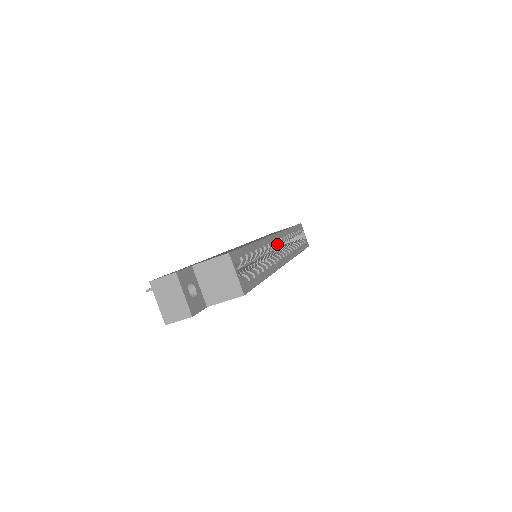
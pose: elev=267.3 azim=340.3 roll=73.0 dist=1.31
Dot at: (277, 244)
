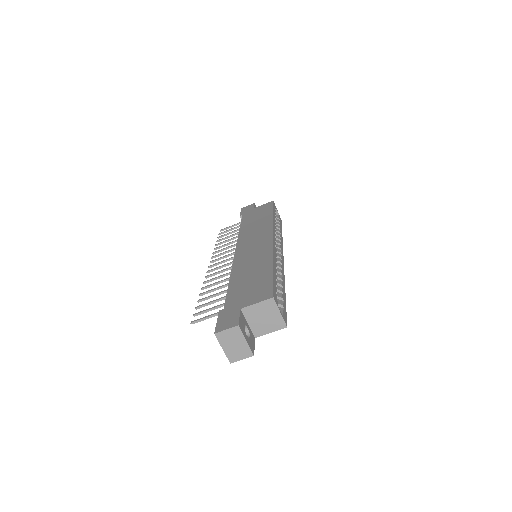
Dot at: occluded
